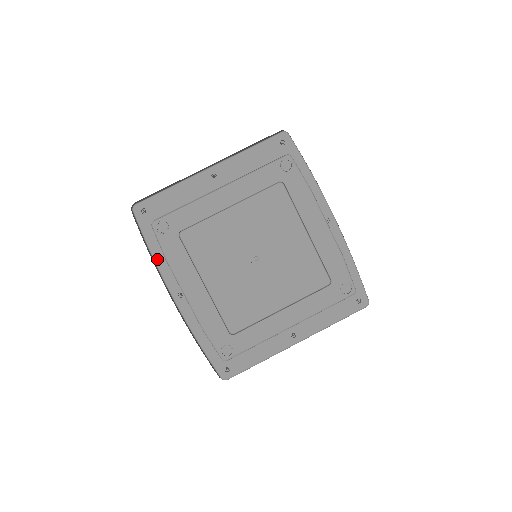
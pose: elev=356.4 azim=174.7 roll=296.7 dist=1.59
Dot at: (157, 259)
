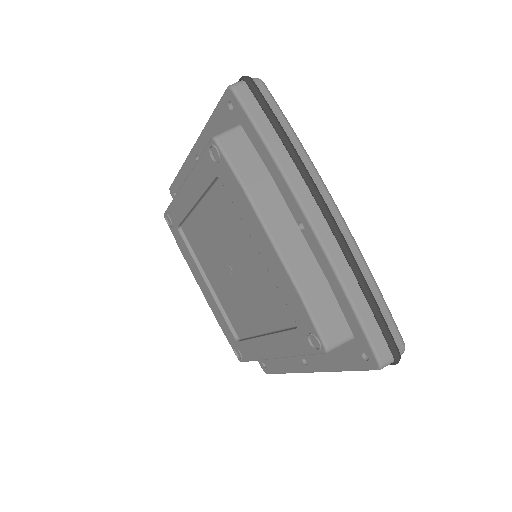
Dot at: occluded
